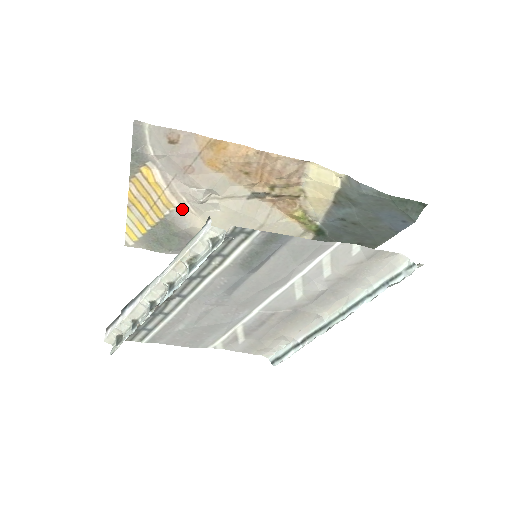
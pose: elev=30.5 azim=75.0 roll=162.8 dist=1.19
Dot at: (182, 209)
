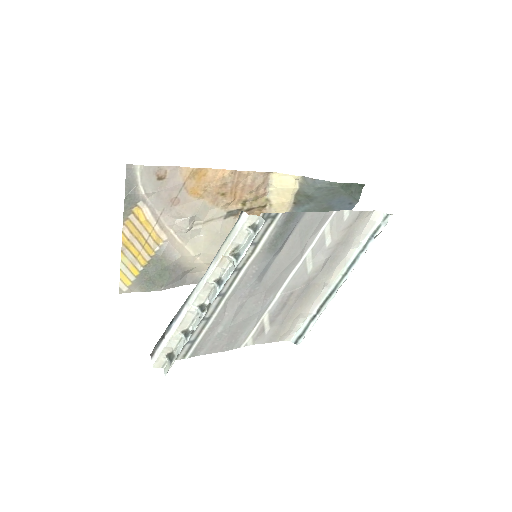
Dot at: (170, 242)
